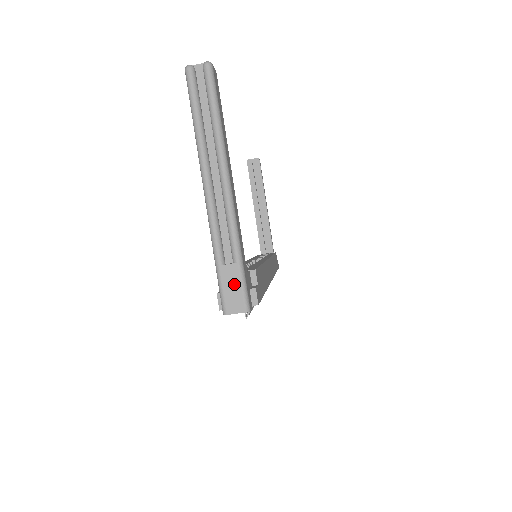
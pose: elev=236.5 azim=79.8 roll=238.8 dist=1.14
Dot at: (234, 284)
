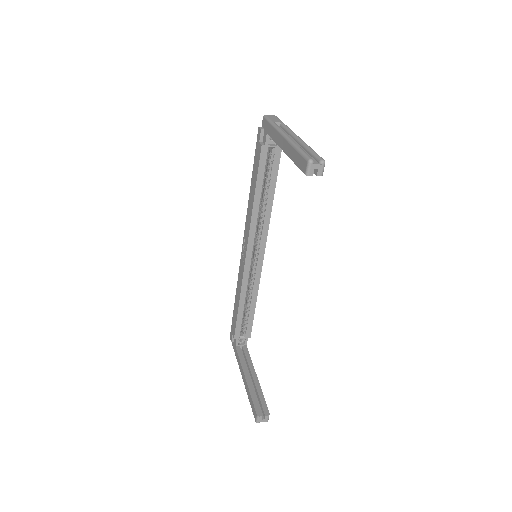
Dot at: occluded
